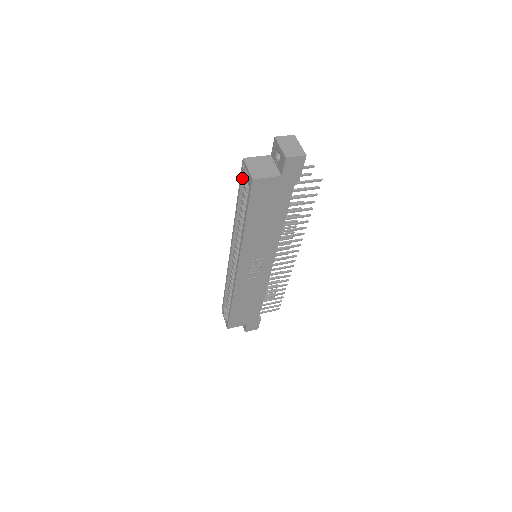
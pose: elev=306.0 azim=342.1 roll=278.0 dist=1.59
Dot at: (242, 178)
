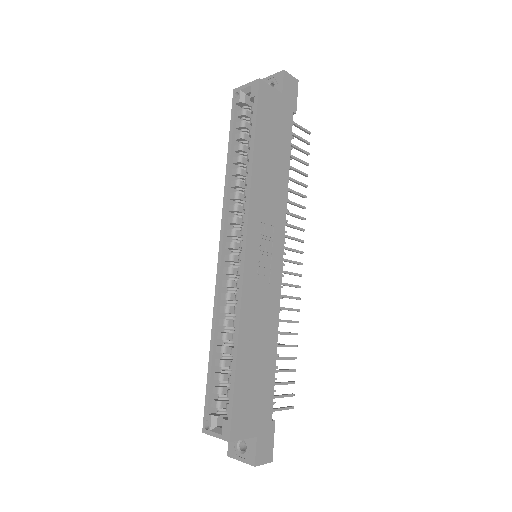
Dot at: (234, 114)
